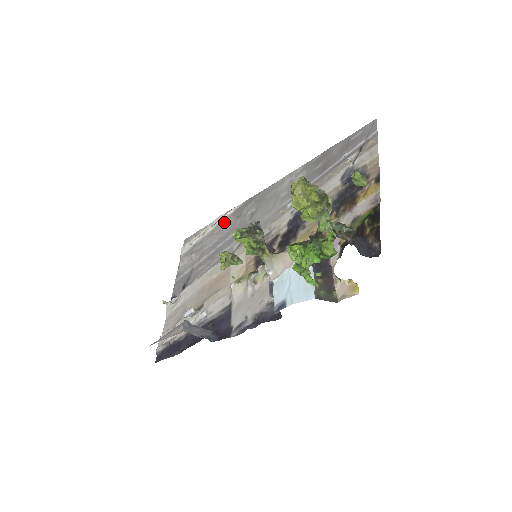
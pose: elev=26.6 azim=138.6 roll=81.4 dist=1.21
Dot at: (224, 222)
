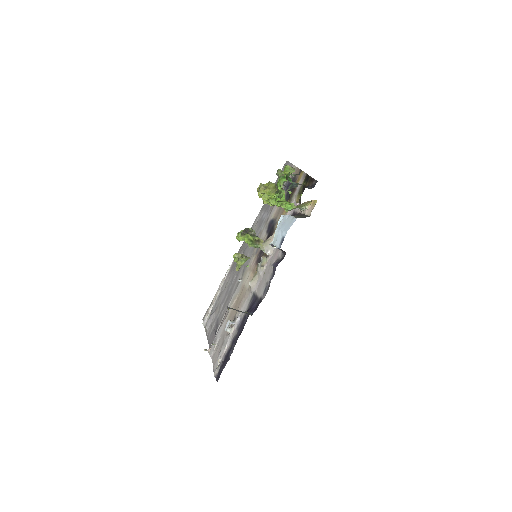
Dot at: (226, 279)
